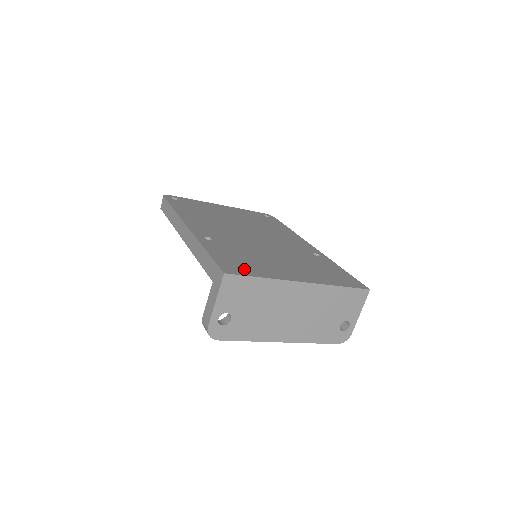
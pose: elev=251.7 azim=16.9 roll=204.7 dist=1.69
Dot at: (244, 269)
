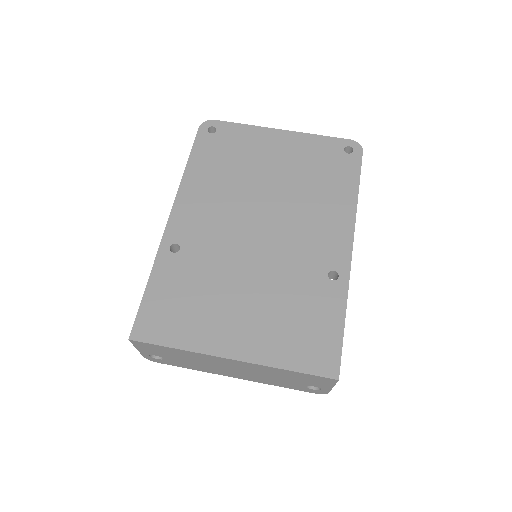
Dot at: (164, 328)
